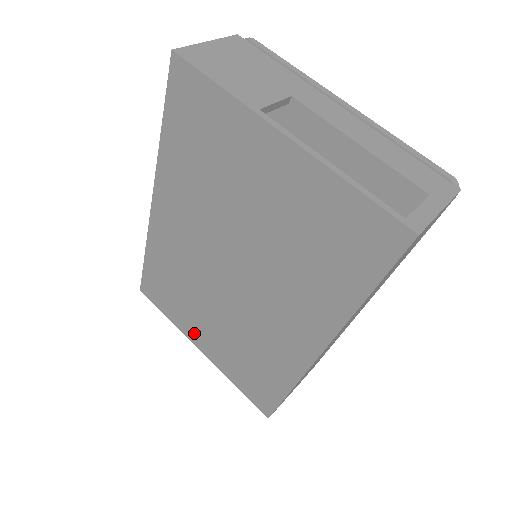
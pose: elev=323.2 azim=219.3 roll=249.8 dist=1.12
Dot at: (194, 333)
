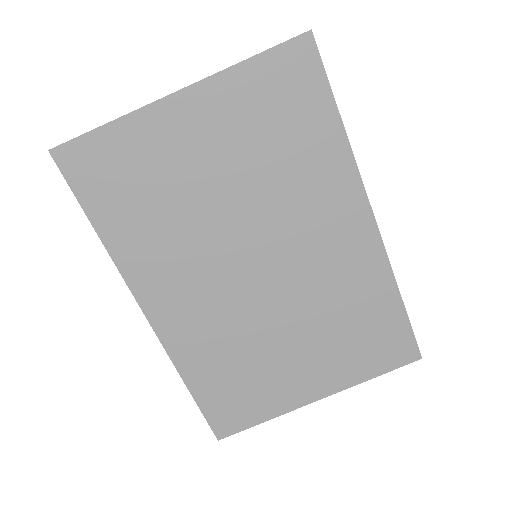
Dot at: (296, 390)
